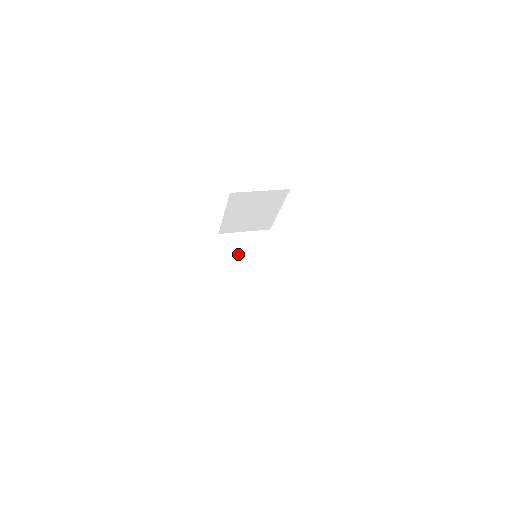
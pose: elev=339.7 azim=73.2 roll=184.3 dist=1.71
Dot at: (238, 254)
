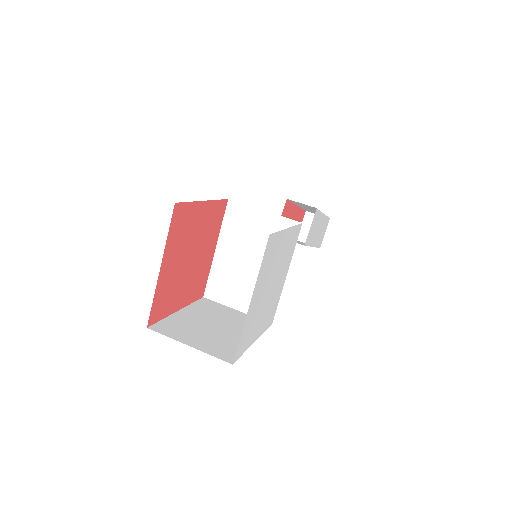
Dot at: (240, 239)
